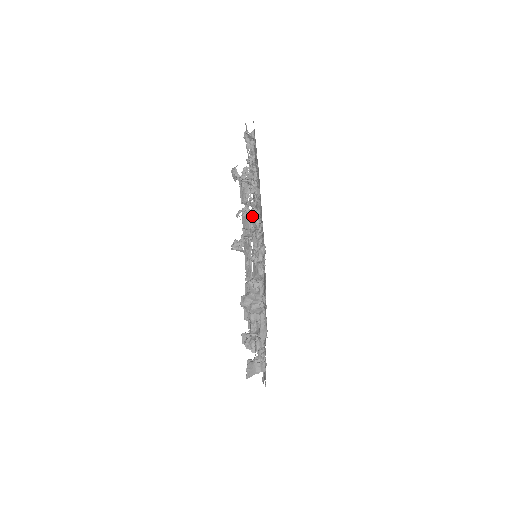
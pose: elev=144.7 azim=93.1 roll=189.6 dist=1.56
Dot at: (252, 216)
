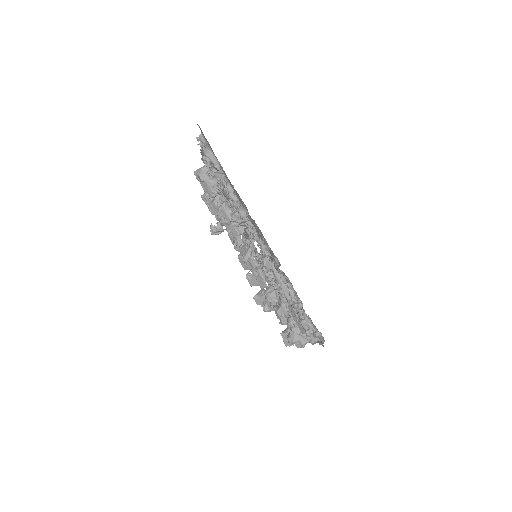
Dot at: occluded
